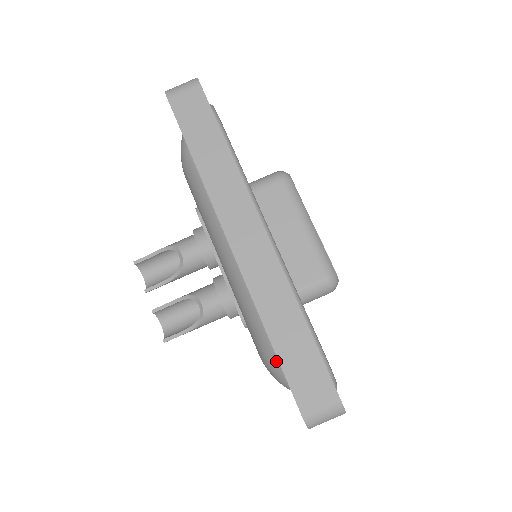
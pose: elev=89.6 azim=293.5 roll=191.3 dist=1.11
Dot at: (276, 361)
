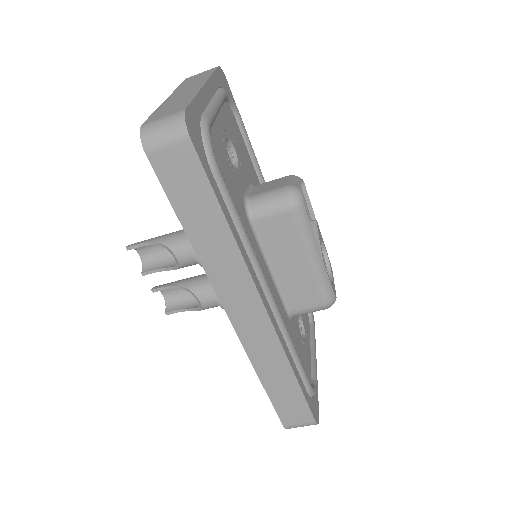
Dot at: occluded
